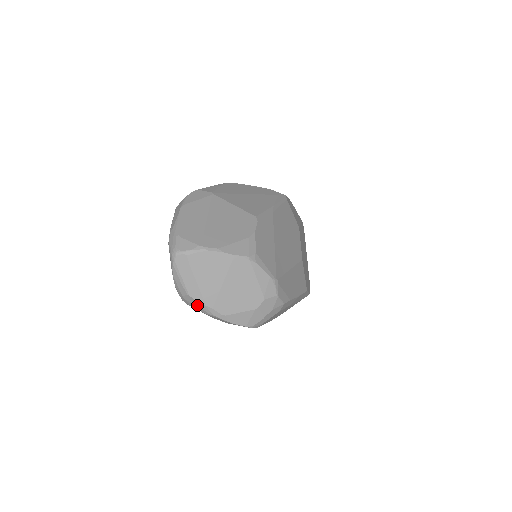
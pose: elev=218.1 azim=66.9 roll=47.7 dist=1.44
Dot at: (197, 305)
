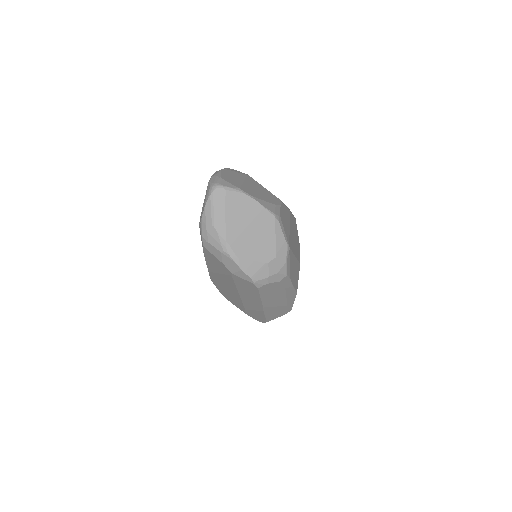
Dot at: (217, 239)
